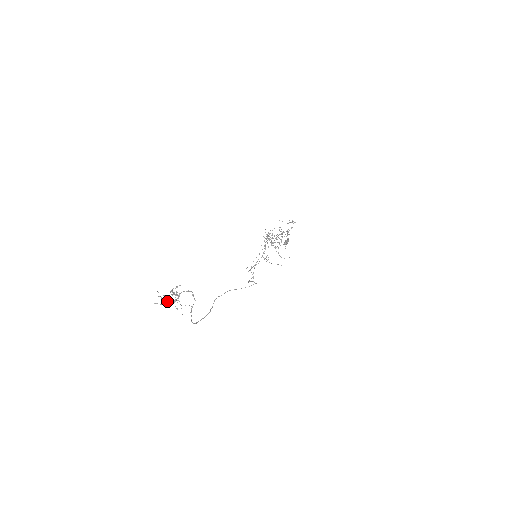
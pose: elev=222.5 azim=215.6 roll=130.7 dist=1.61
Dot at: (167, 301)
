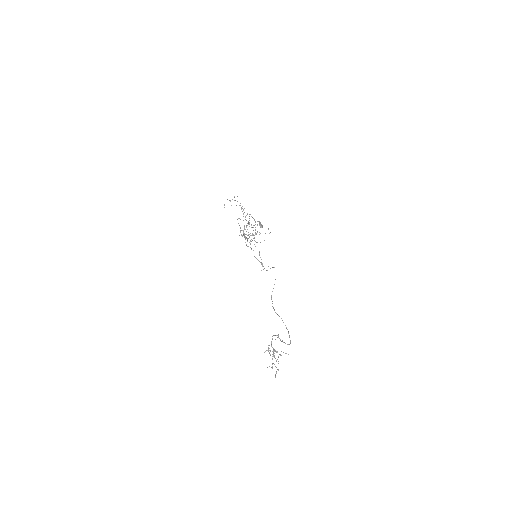
Dot at: occluded
